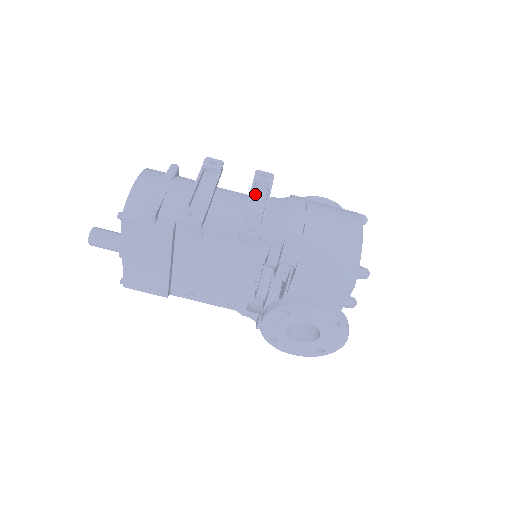
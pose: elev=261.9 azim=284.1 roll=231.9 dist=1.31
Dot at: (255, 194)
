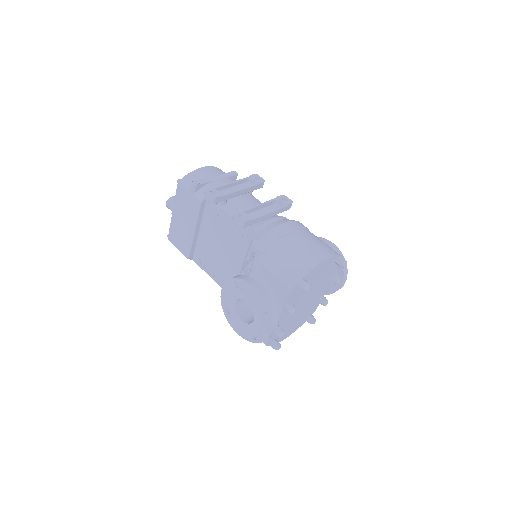
Dot at: (270, 207)
